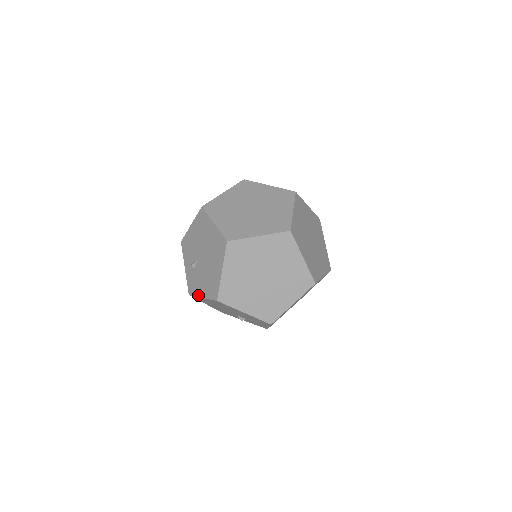
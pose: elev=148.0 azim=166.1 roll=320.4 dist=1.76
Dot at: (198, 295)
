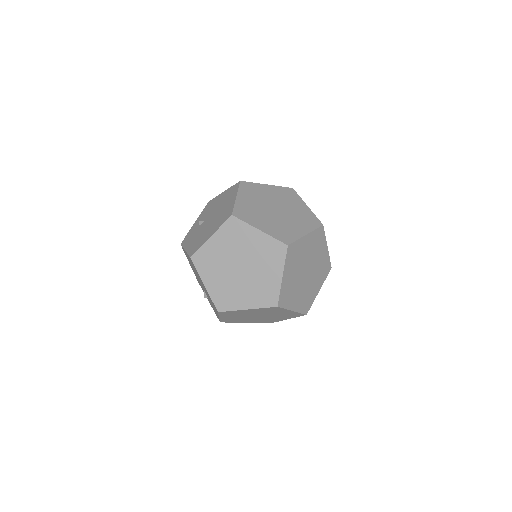
Dot at: (185, 247)
